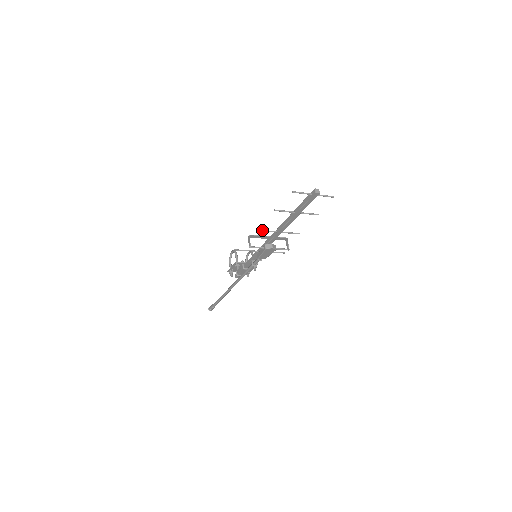
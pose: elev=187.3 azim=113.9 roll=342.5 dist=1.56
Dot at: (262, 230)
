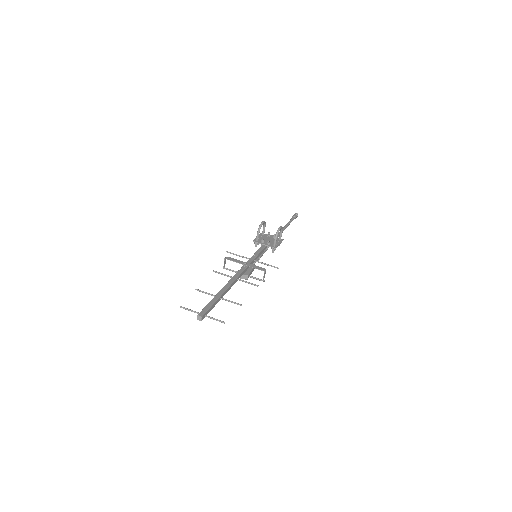
Dot at: (218, 273)
